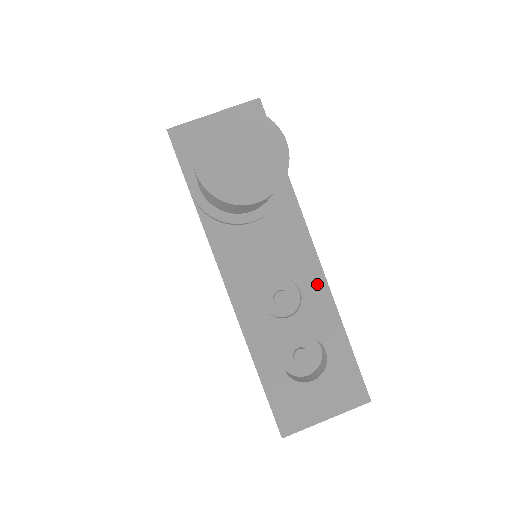
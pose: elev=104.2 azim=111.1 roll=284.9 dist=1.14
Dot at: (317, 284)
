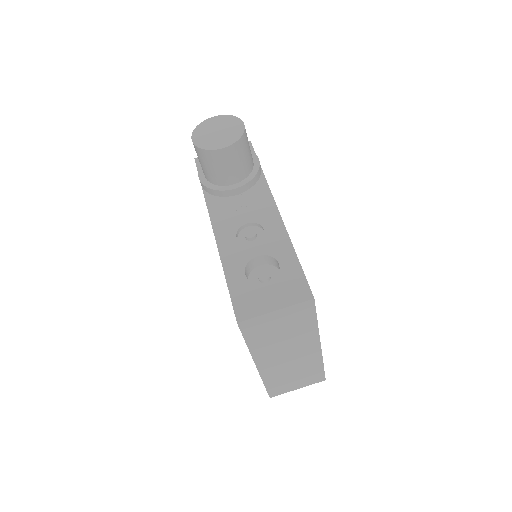
Dot at: (276, 225)
